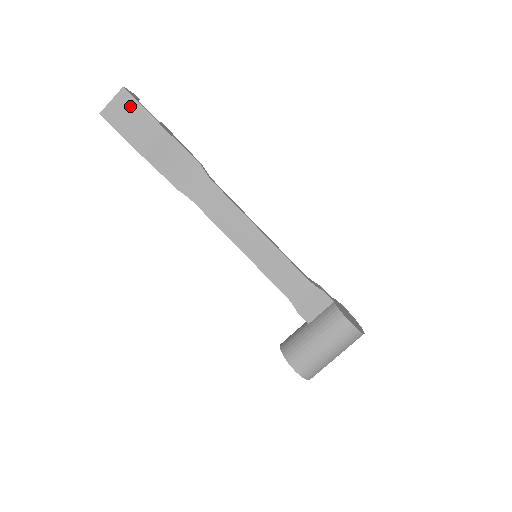
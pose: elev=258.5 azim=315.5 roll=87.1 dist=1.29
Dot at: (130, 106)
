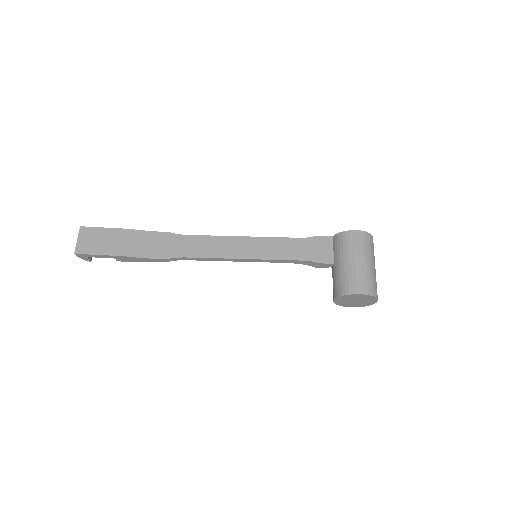
Dot at: (93, 233)
